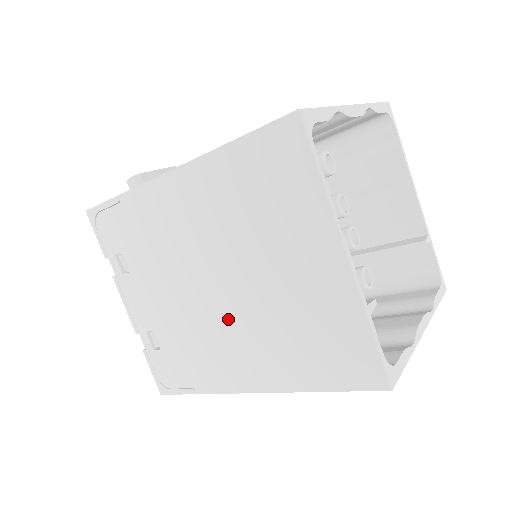
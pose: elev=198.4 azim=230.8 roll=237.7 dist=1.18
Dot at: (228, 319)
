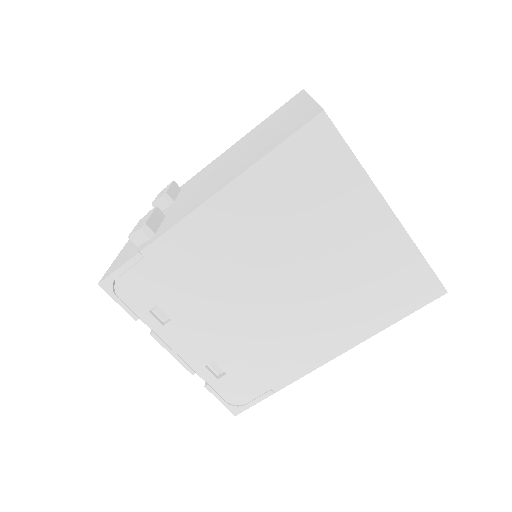
Dot at: (294, 310)
